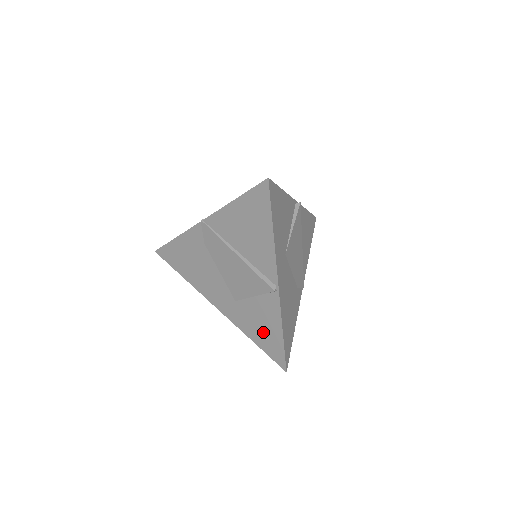
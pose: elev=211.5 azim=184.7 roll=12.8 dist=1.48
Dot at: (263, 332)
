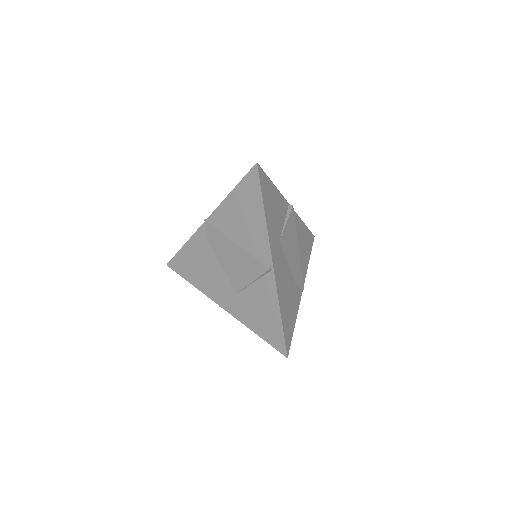
Dot at: (263, 319)
